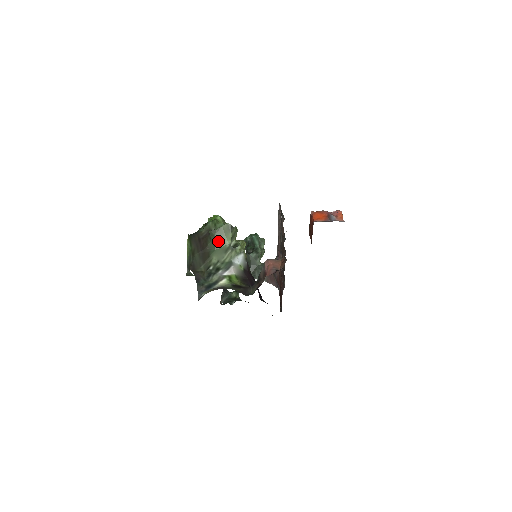
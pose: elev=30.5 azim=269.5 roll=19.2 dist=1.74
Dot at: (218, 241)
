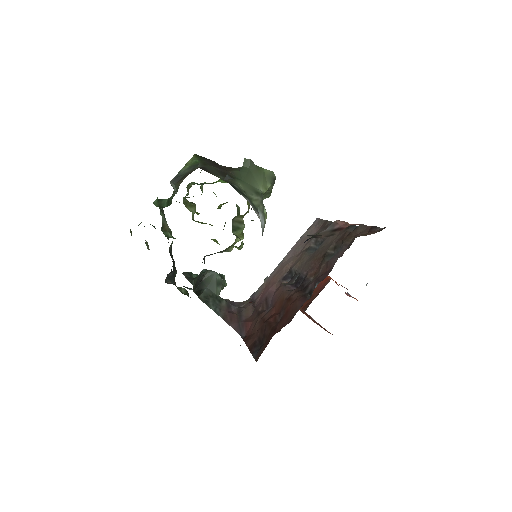
Dot at: (251, 177)
